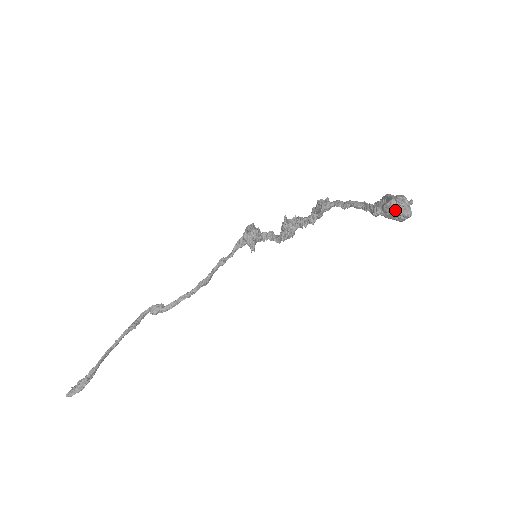
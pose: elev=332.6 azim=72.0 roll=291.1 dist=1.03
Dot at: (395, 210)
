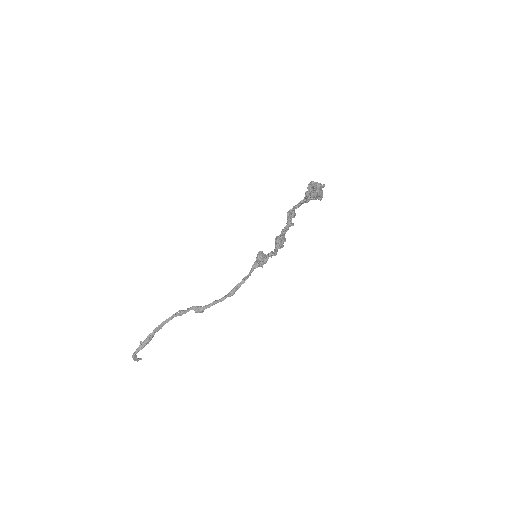
Dot at: (313, 188)
